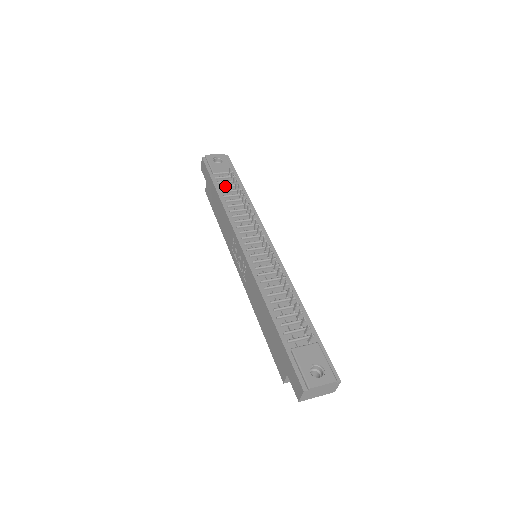
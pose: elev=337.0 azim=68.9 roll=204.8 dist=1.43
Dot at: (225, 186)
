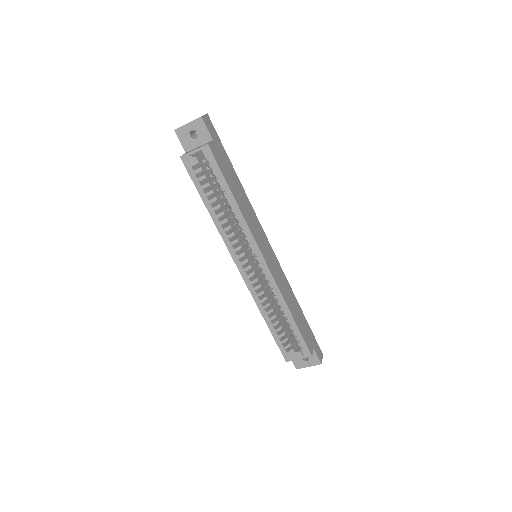
Dot at: occluded
